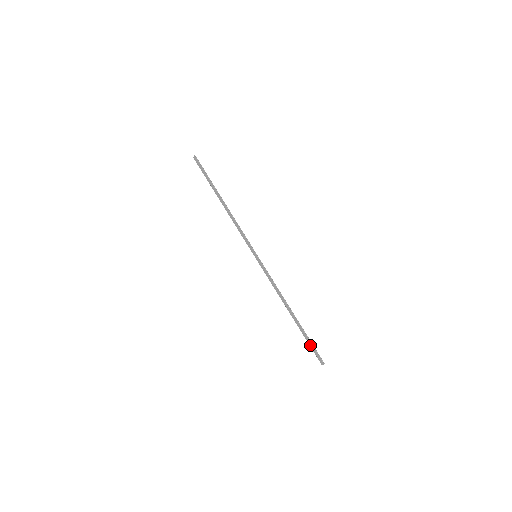
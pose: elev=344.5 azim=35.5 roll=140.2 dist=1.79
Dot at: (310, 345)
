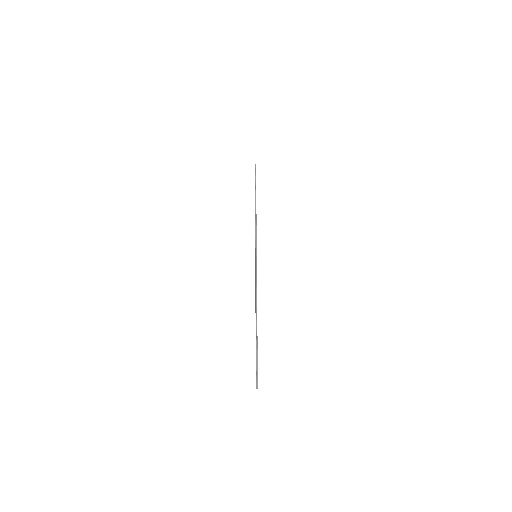
Dot at: (256, 361)
